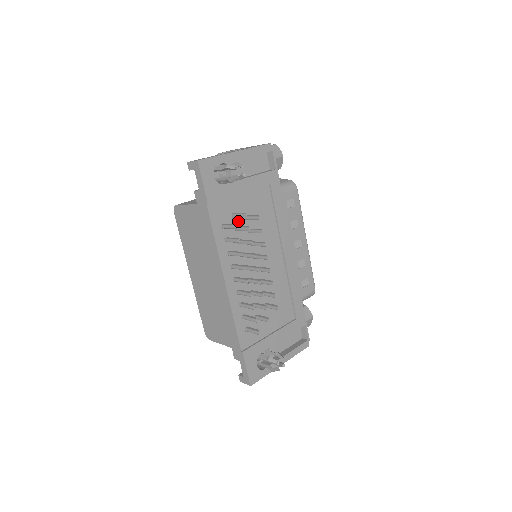
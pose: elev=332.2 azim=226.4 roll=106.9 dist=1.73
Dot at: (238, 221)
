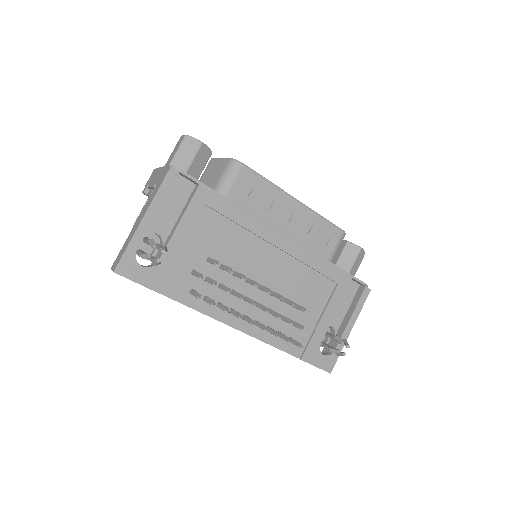
Dot at: (203, 271)
